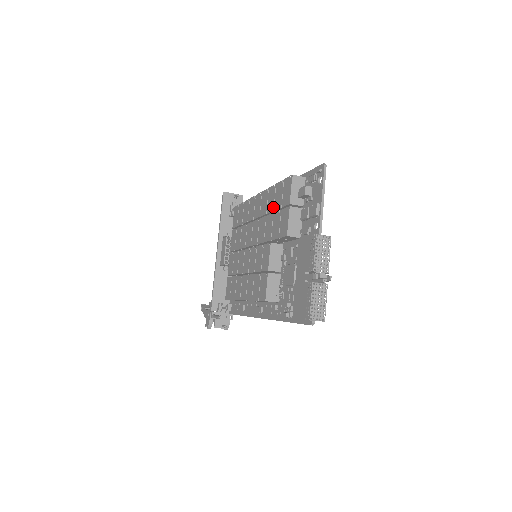
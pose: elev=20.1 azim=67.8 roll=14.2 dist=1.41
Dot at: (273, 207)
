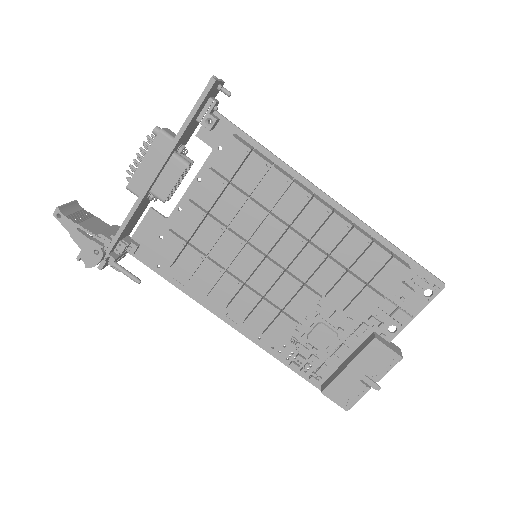
Dot at: (351, 265)
